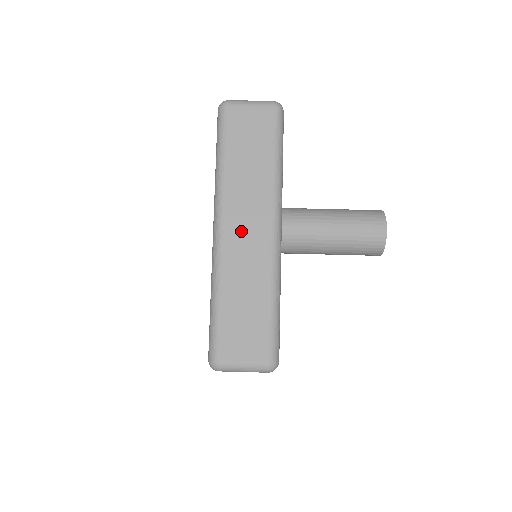
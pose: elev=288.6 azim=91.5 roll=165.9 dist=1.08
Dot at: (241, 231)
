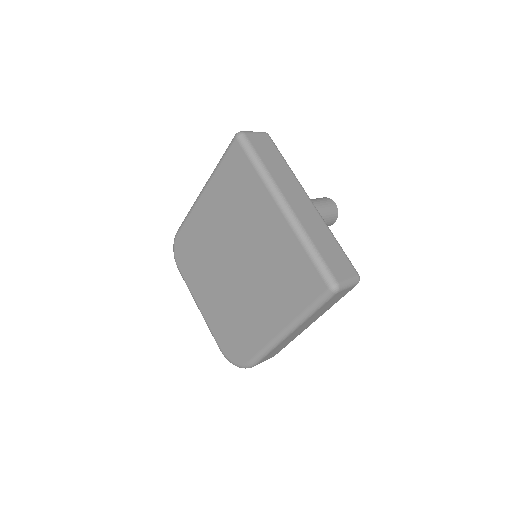
Dot at: (298, 204)
